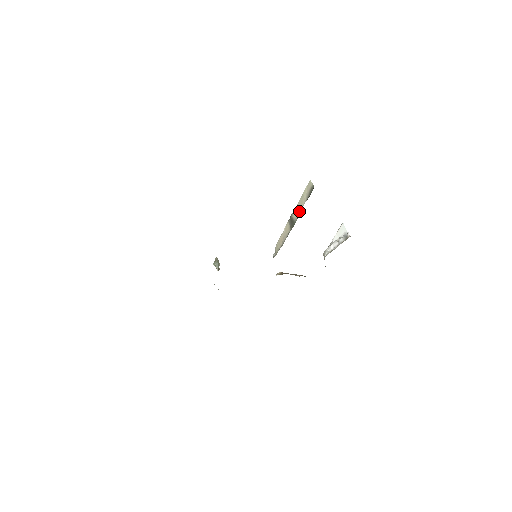
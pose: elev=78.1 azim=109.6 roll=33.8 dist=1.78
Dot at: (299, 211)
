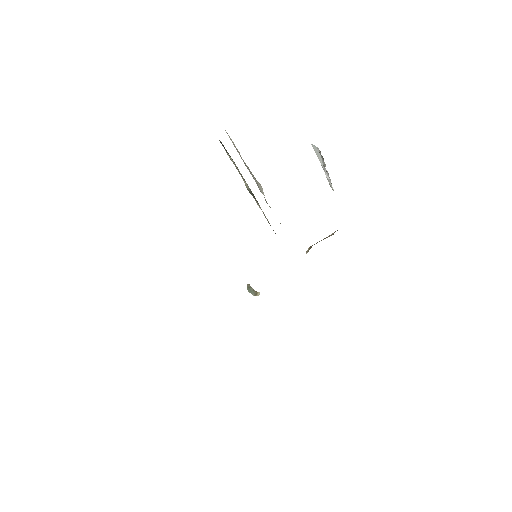
Dot at: (243, 178)
